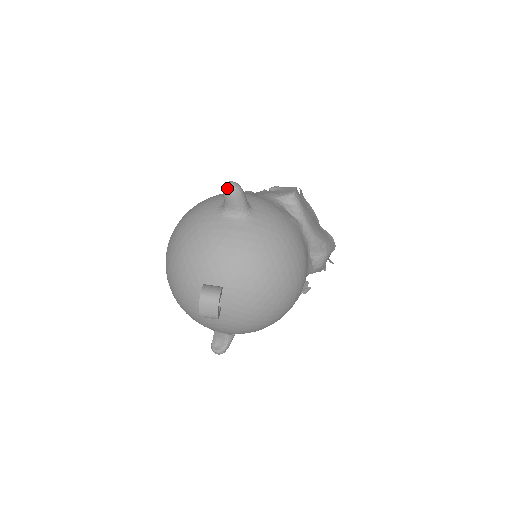
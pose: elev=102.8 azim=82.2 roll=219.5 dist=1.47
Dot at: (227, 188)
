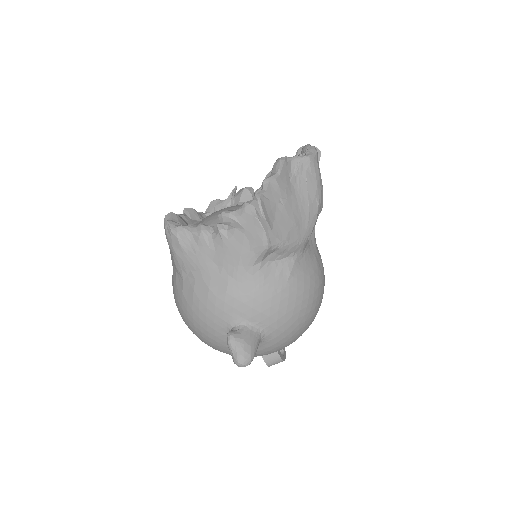
Dot at: occluded
